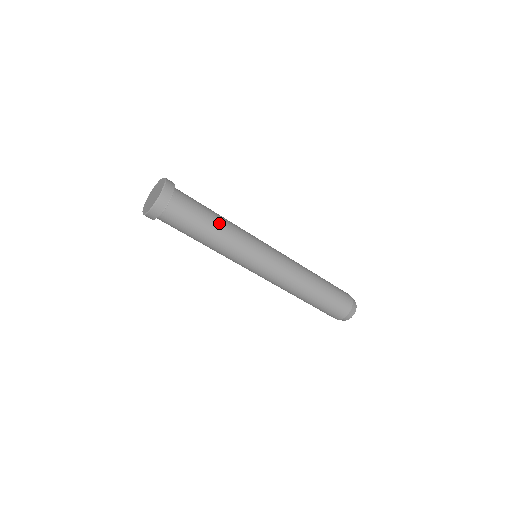
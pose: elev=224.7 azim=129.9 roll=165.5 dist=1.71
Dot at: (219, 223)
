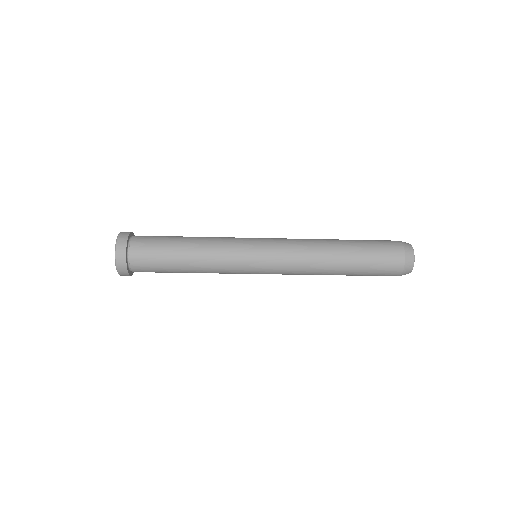
Dot at: (189, 261)
